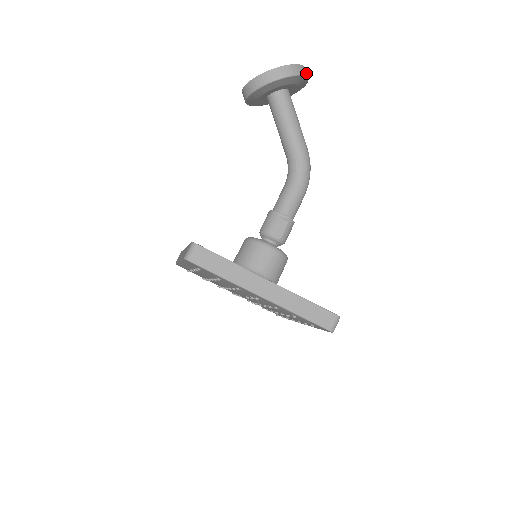
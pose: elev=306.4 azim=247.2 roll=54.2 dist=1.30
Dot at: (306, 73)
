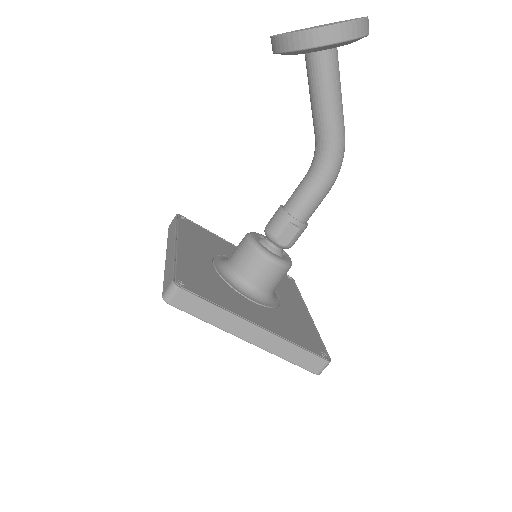
Dot at: (367, 28)
